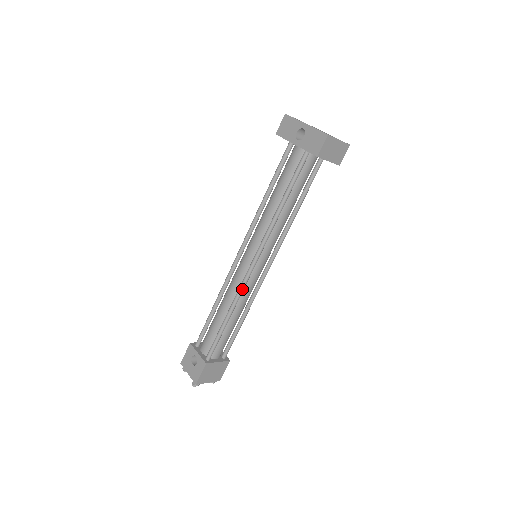
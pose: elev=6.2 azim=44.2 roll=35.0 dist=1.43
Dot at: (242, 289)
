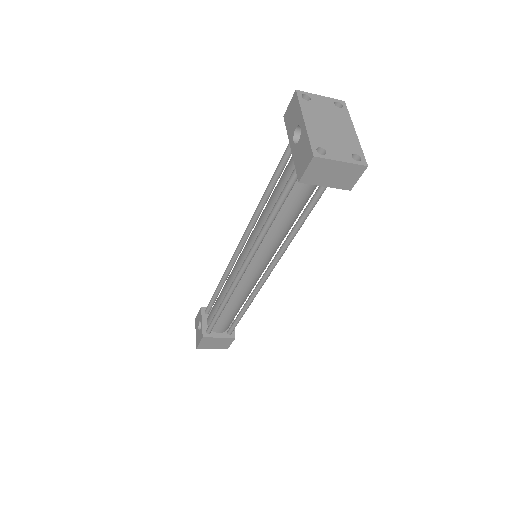
Dot at: (232, 288)
